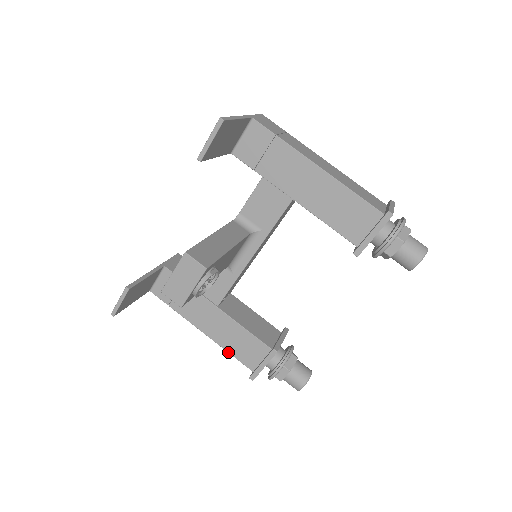
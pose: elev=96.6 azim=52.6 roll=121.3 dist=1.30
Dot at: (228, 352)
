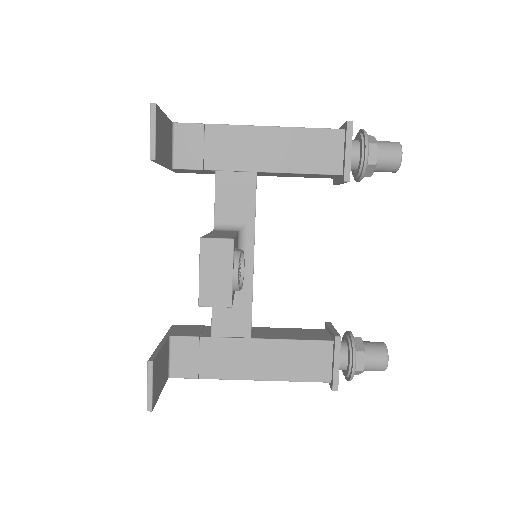
Dot at: (292, 381)
